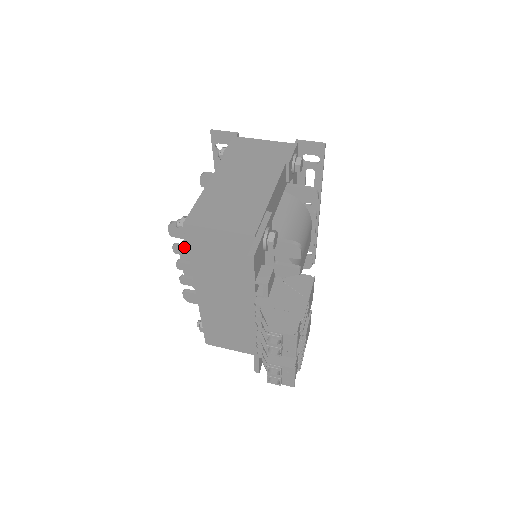
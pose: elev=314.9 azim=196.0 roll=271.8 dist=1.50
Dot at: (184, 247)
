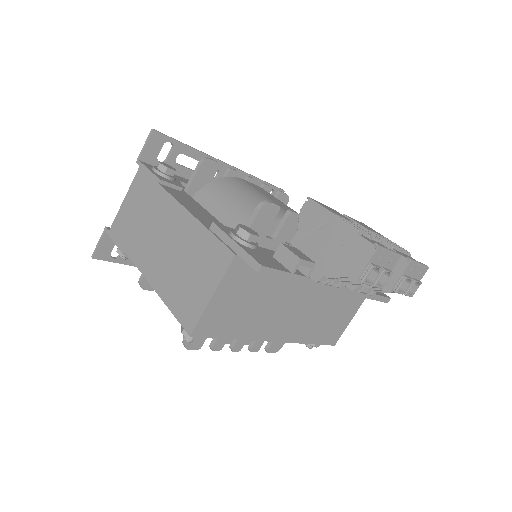
Dot at: occluded
